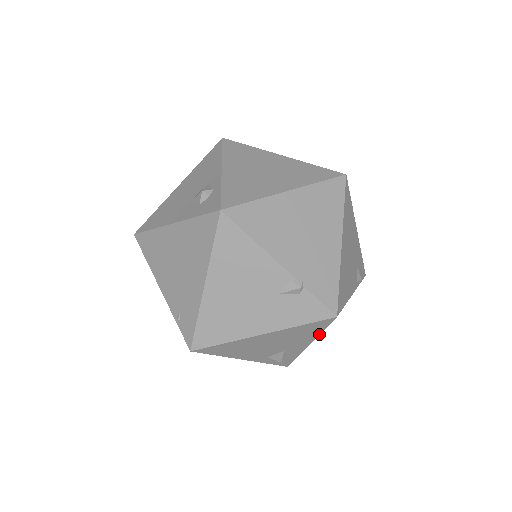
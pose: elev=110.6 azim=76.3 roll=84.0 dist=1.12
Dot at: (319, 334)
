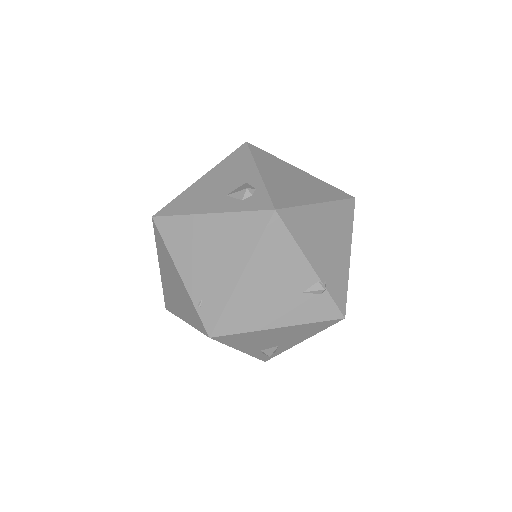
Dot at: occluded
